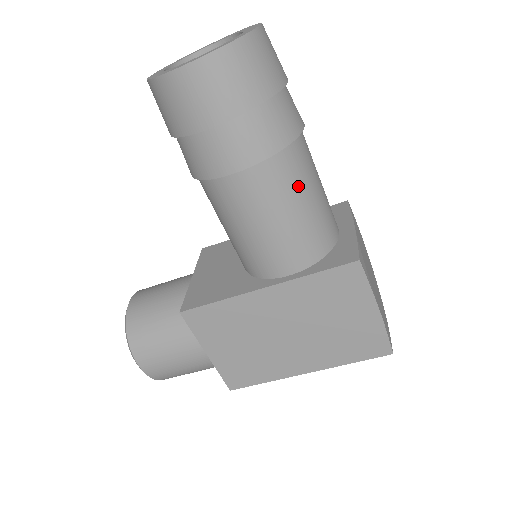
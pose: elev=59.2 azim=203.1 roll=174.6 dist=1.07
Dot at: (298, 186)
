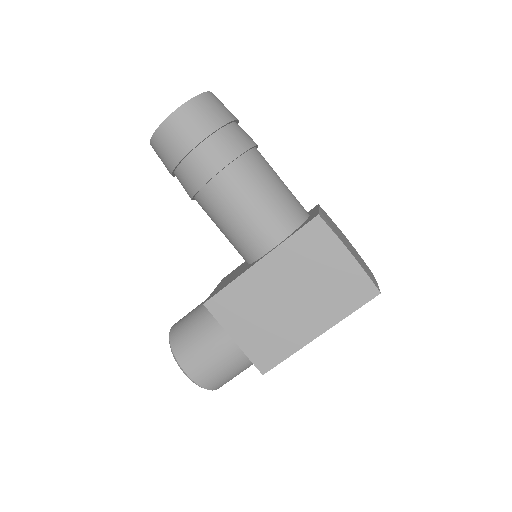
Dot at: (261, 179)
